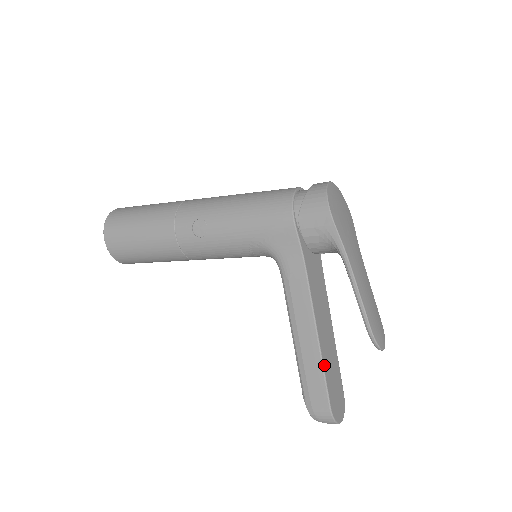
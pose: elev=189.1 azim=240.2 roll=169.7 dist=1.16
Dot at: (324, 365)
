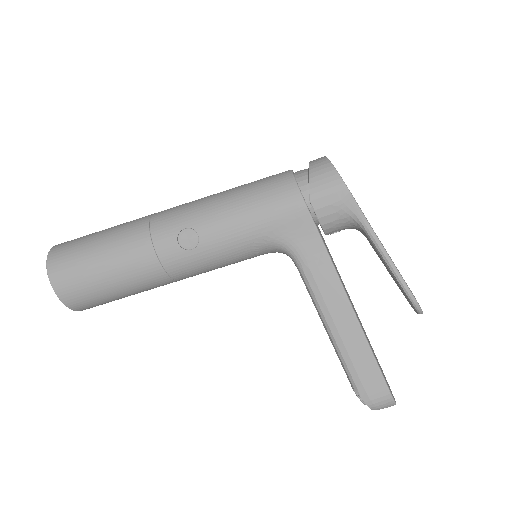
Dot at: (371, 348)
